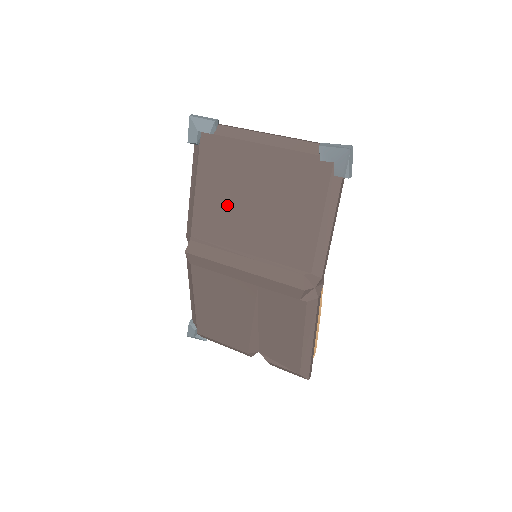
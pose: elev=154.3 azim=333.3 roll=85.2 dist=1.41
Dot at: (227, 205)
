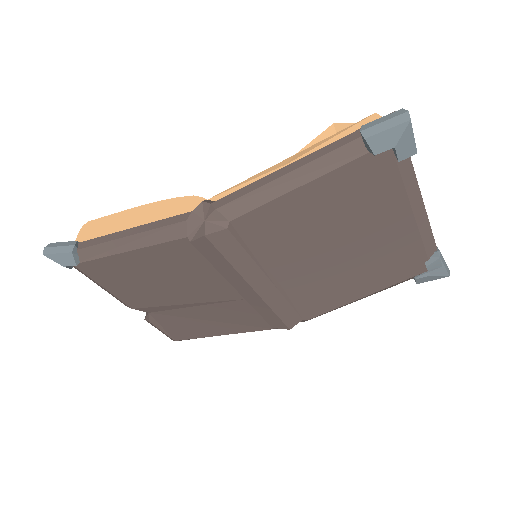
Dot at: (313, 229)
